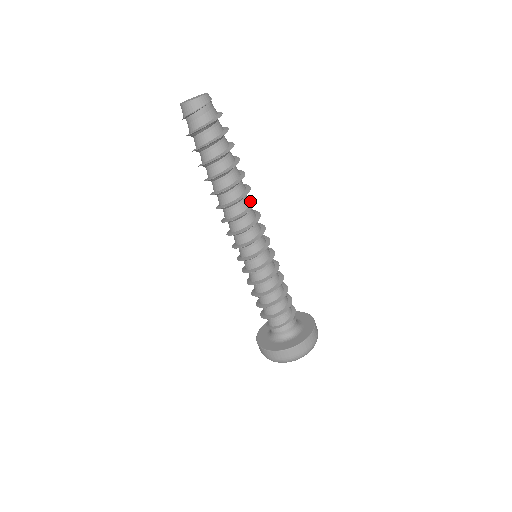
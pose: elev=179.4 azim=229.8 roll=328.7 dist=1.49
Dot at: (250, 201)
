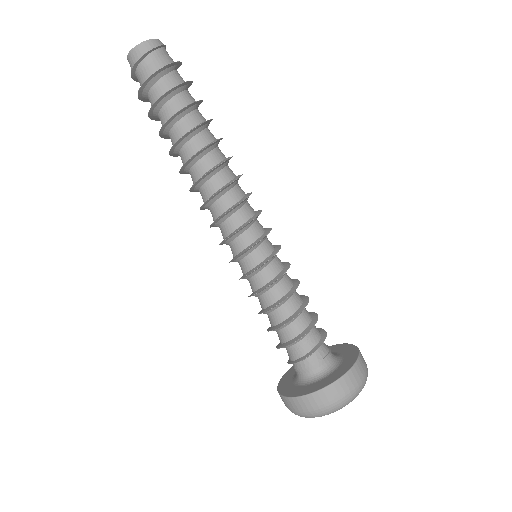
Dot at: (233, 176)
